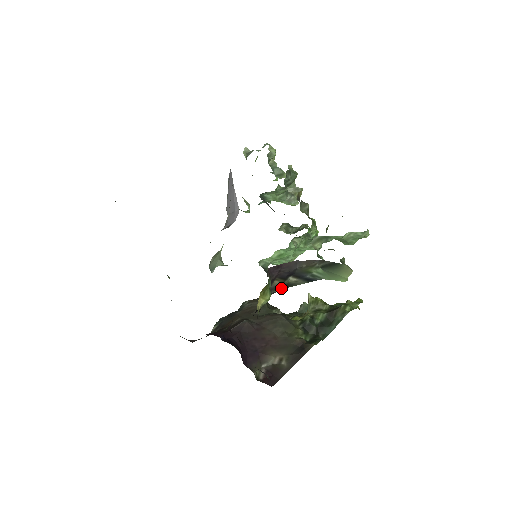
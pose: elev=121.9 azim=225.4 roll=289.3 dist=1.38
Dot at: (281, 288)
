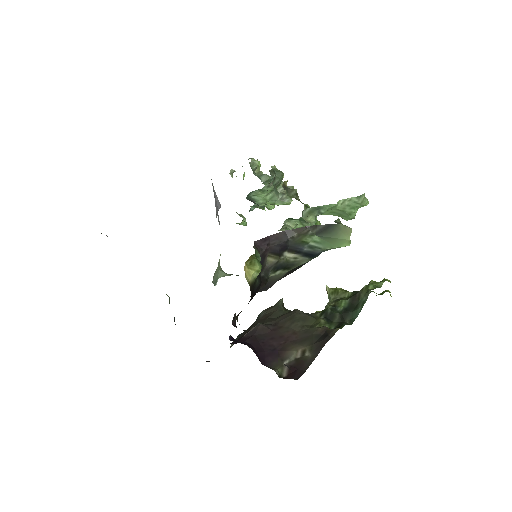
Dot at: (281, 270)
